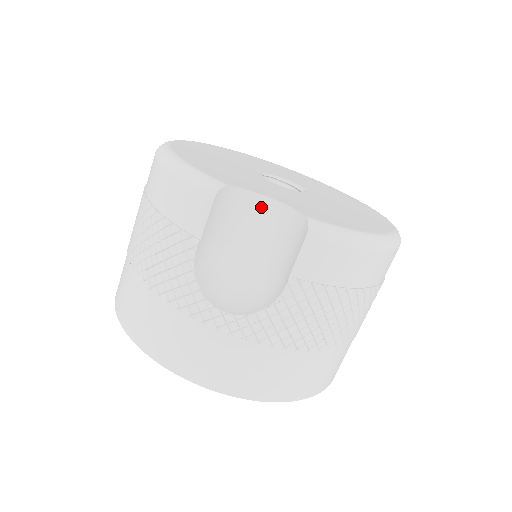
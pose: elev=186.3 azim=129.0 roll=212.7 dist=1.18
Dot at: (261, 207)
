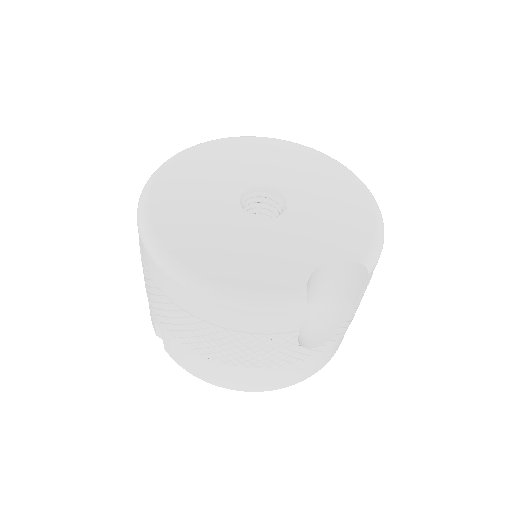
Dot at: (318, 273)
